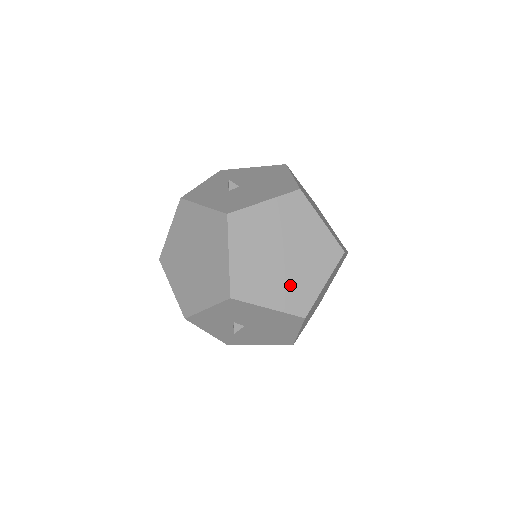
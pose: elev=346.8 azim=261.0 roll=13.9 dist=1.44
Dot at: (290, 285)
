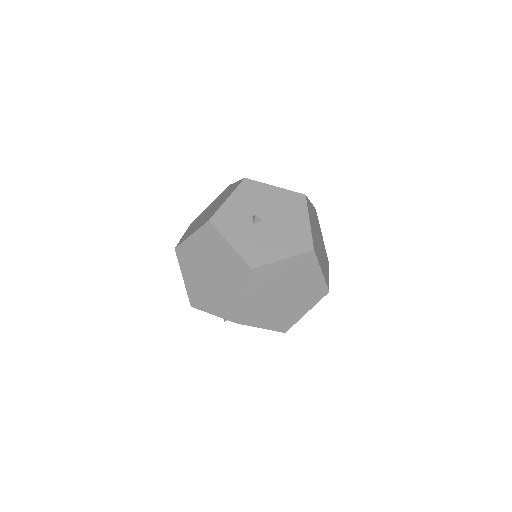
Dot at: occluded
